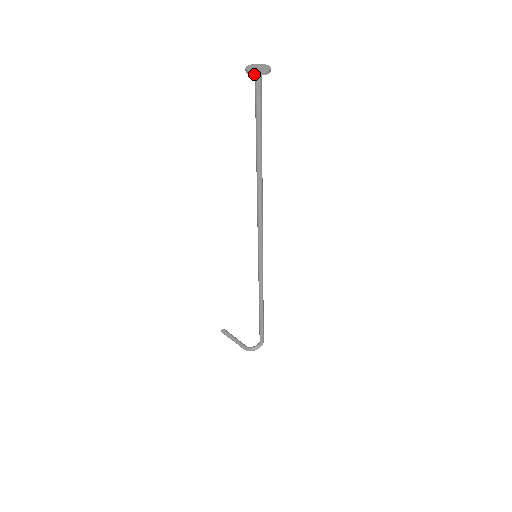
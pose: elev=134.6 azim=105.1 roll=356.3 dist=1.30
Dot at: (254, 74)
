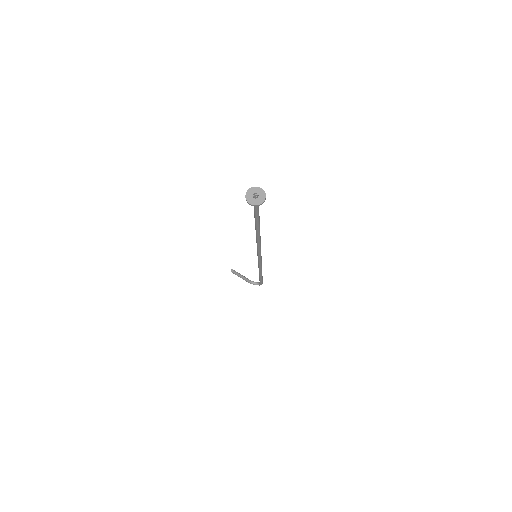
Dot at: (248, 203)
